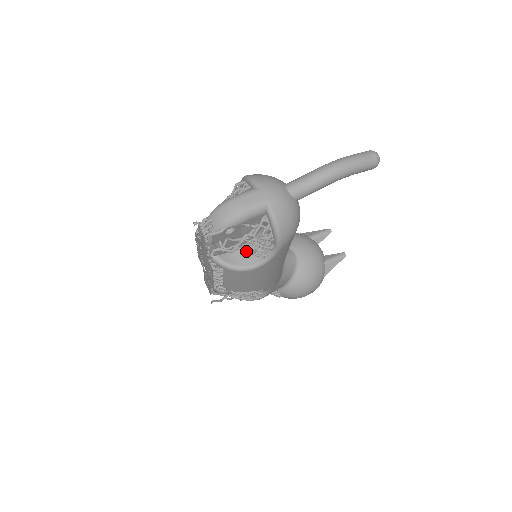
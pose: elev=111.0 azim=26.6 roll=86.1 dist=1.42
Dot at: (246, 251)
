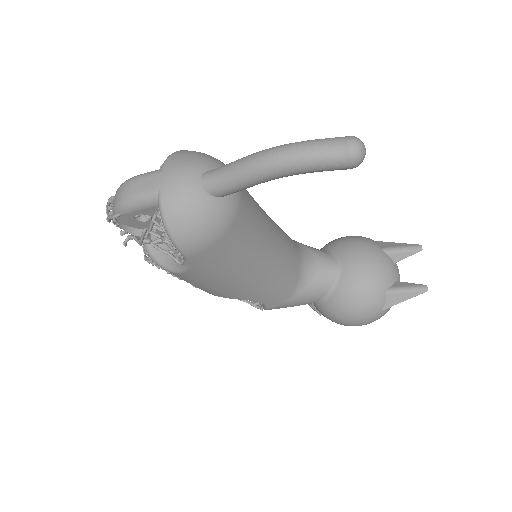
Dot at: (157, 248)
